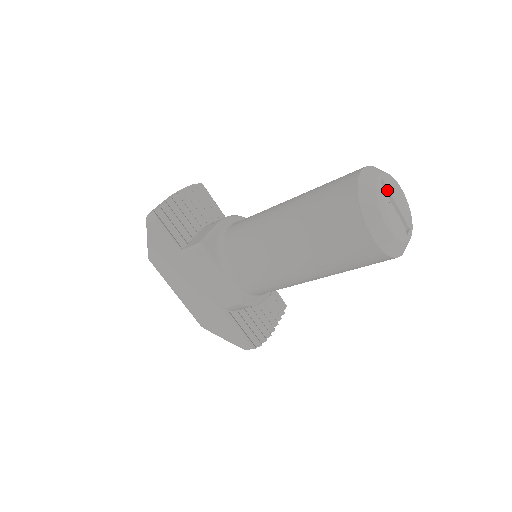
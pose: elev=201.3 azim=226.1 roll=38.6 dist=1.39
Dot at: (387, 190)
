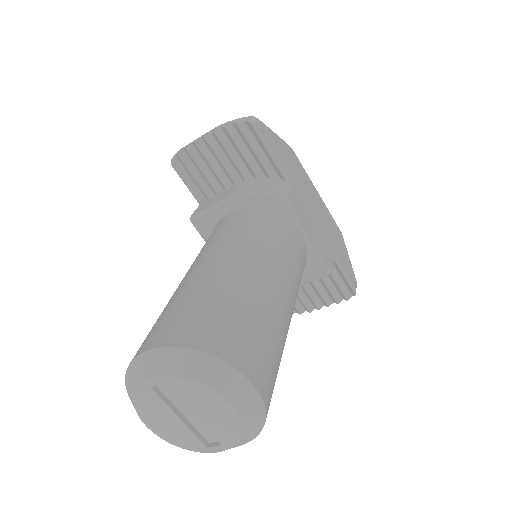
Dot at: (178, 395)
